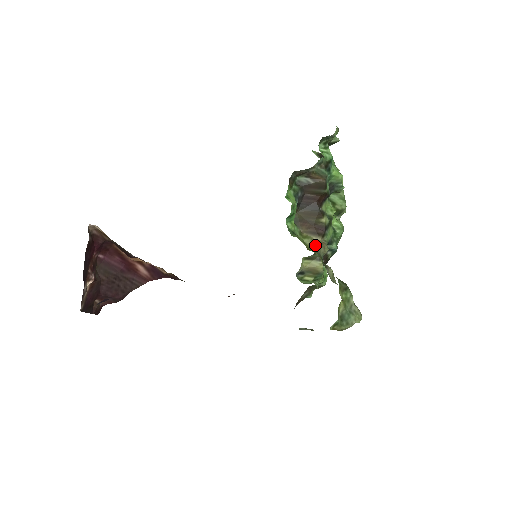
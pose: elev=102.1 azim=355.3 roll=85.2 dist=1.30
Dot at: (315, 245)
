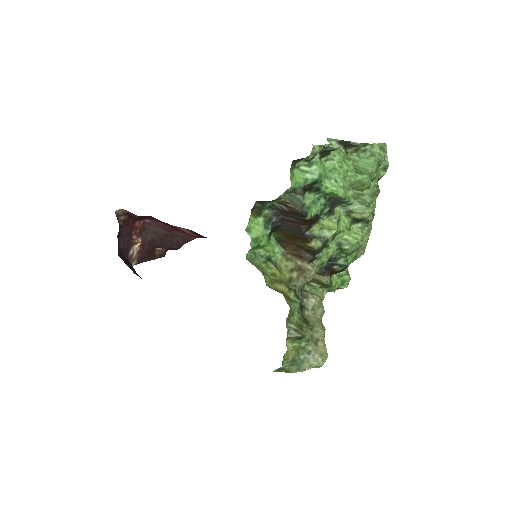
Dot at: (296, 272)
